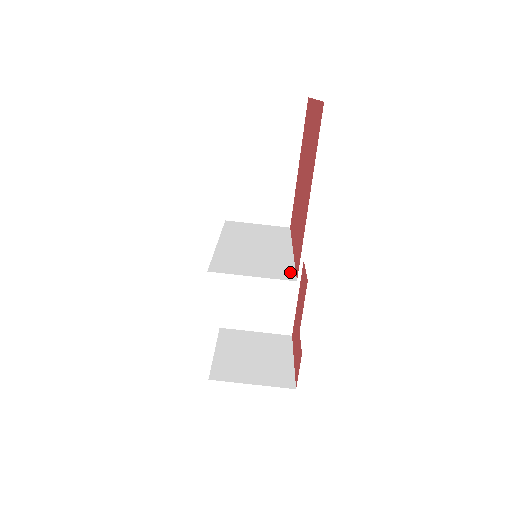
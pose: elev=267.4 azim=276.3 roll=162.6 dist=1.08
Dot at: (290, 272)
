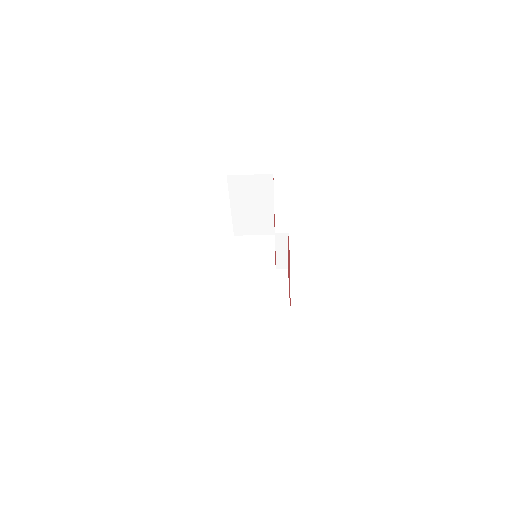
Dot at: (273, 294)
